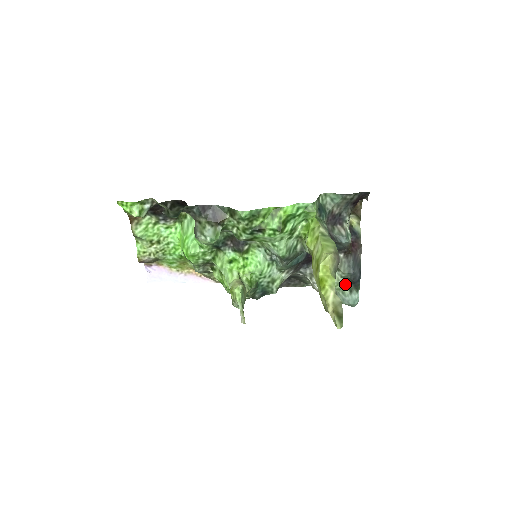
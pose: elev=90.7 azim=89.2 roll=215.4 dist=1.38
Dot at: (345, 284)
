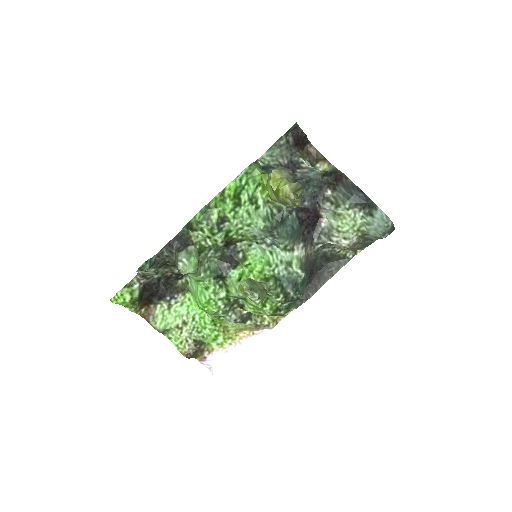
Dot at: (361, 215)
